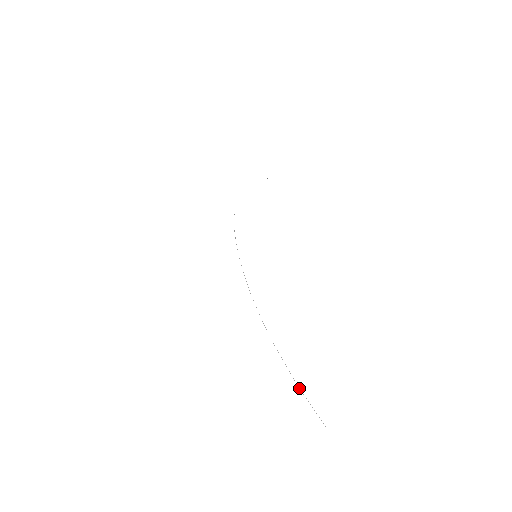
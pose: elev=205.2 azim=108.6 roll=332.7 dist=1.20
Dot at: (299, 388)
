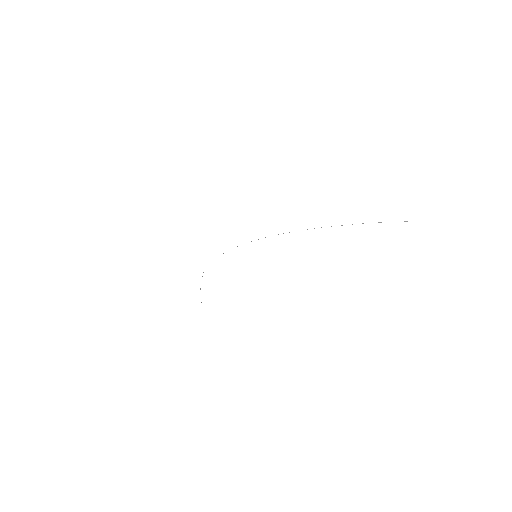
Dot at: occluded
